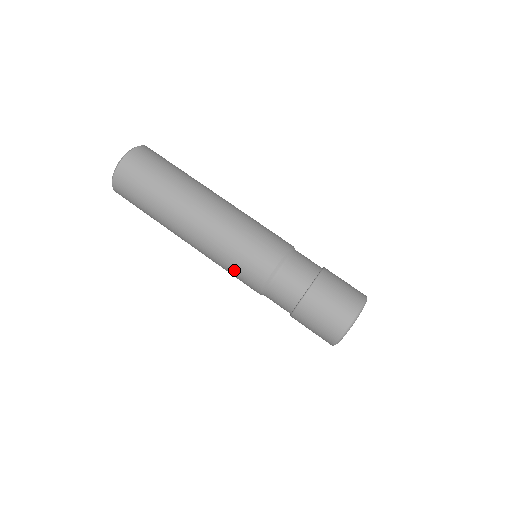
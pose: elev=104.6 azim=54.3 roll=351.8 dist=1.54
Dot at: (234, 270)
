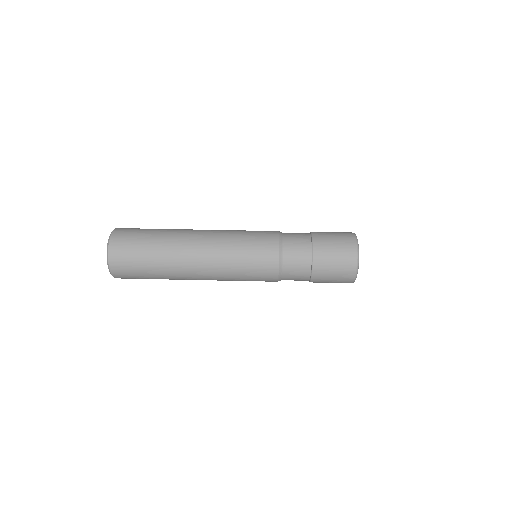
Dot at: (249, 244)
